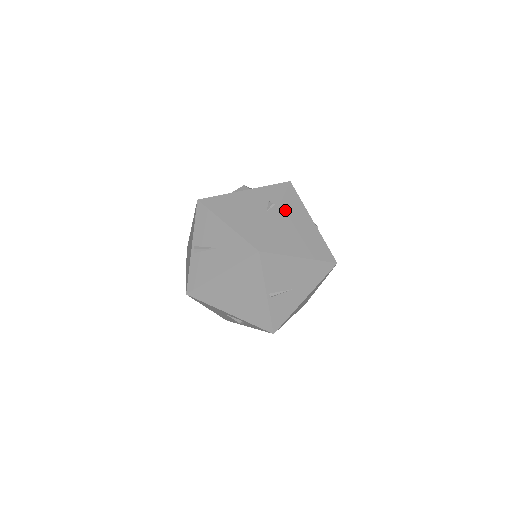
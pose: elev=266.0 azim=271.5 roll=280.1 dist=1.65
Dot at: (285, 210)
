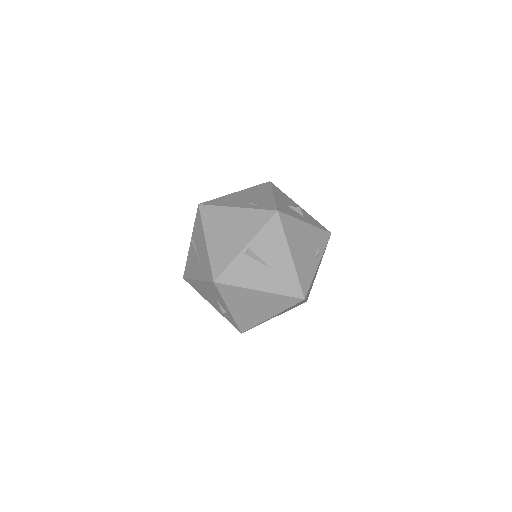
Dot at: occluded
